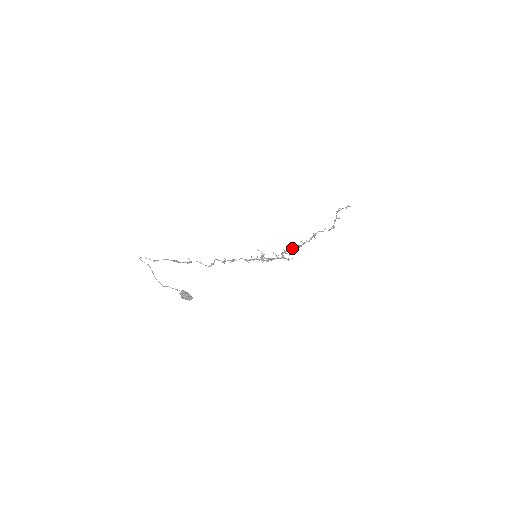
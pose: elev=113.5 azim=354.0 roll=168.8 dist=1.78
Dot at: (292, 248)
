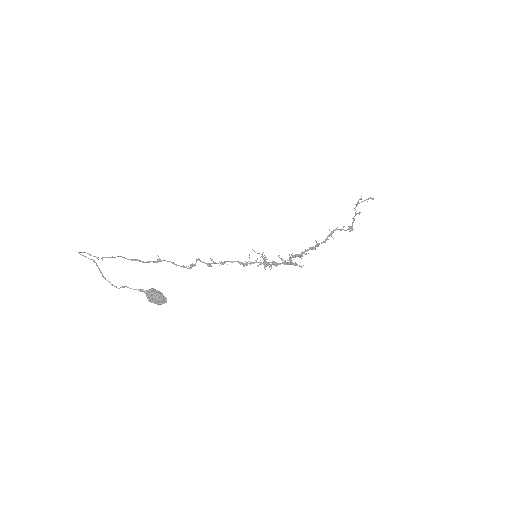
Dot at: (302, 252)
